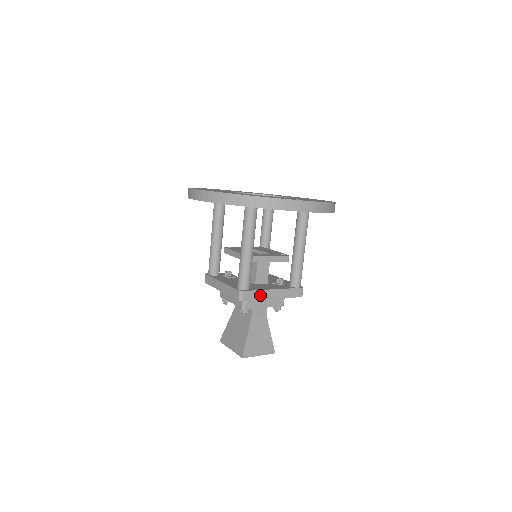
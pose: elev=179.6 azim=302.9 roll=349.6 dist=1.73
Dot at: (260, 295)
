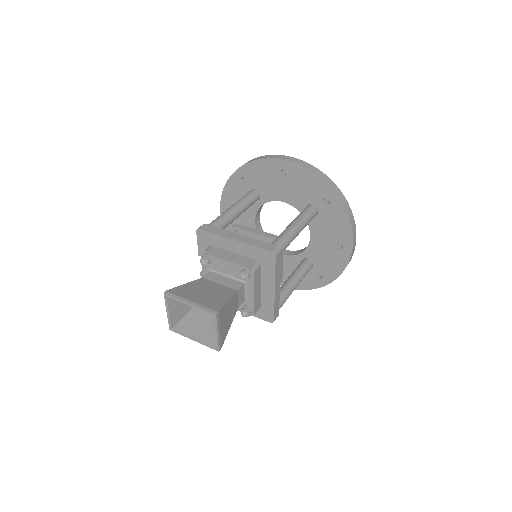
Dot at: (278, 272)
